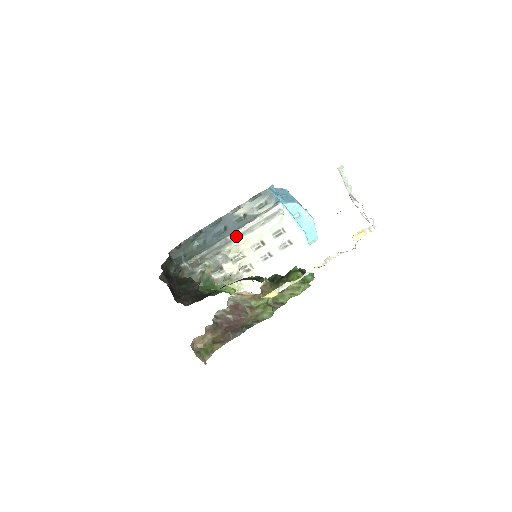
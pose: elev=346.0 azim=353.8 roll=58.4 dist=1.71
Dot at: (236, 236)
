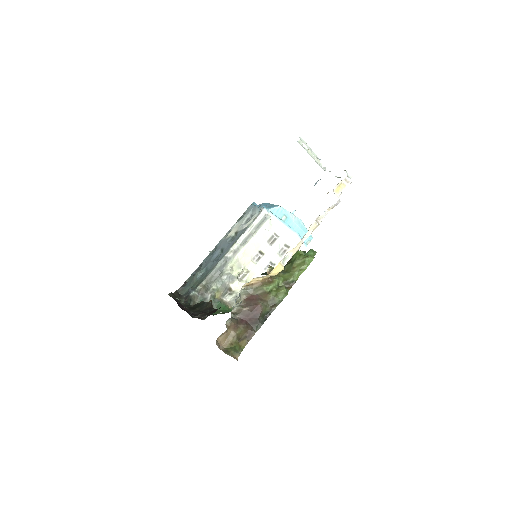
Dot at: (233, 252)
